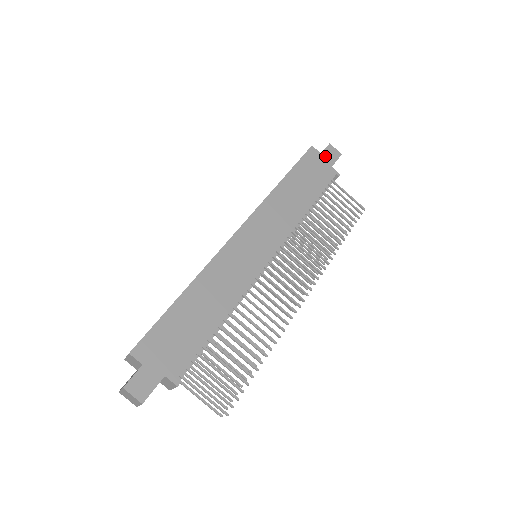
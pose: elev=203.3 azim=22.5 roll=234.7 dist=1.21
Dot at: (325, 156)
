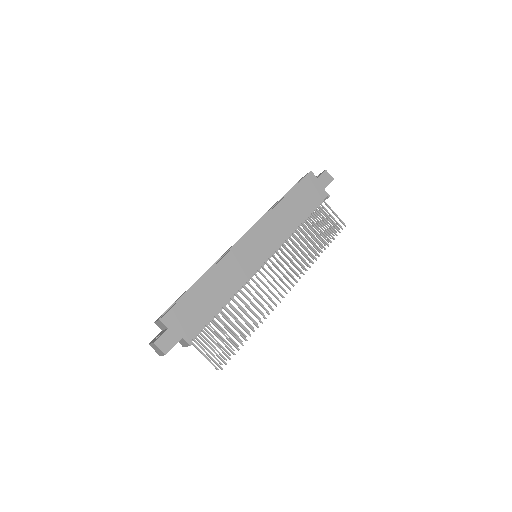
Dot at: (320, 180)
